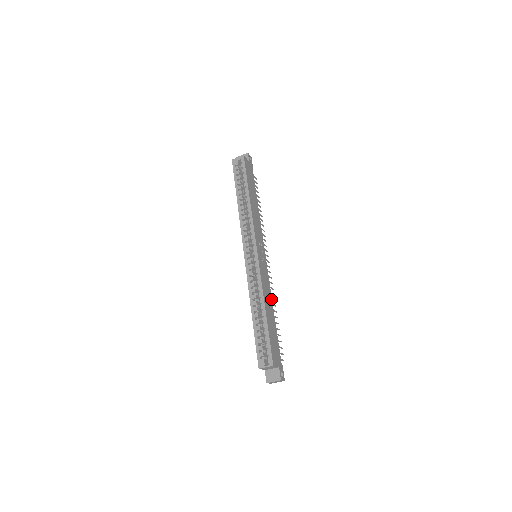
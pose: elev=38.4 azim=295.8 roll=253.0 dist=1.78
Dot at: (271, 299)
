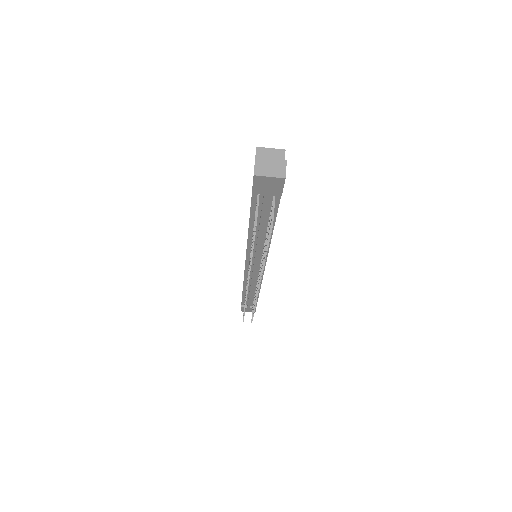
Dot at: occluded
